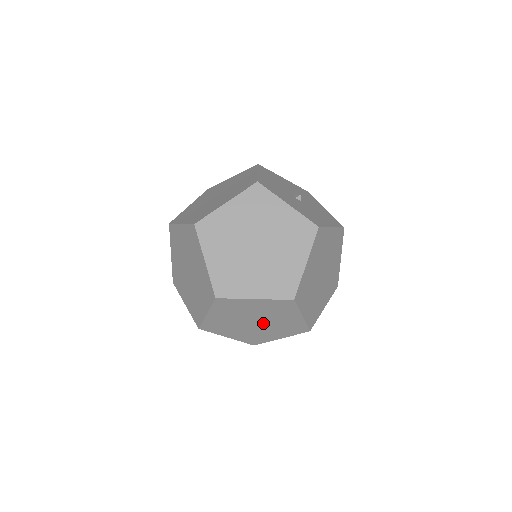
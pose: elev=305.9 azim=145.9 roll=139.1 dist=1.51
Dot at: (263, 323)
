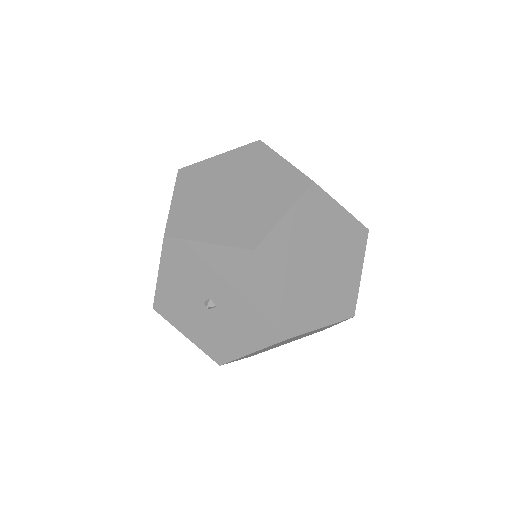
Dot at: (324, 272)
